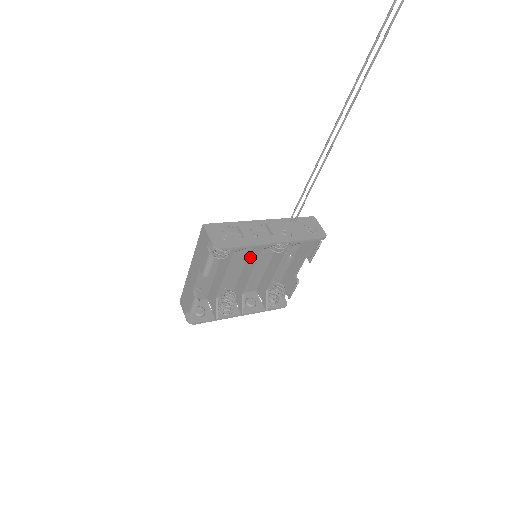
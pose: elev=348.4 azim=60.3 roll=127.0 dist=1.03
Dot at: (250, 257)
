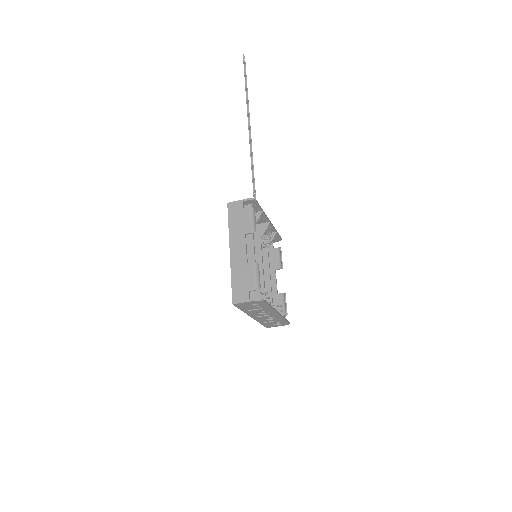
Dot at: occluded
